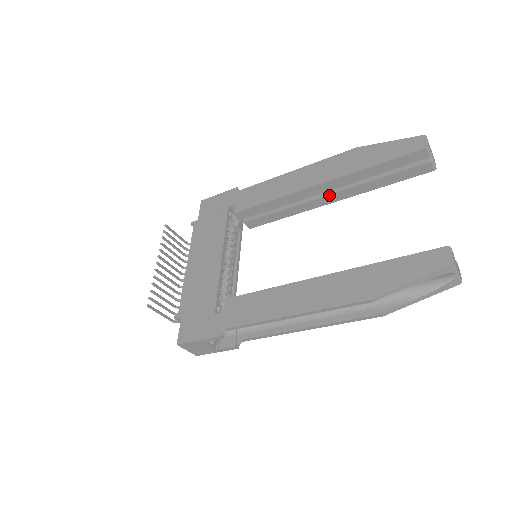
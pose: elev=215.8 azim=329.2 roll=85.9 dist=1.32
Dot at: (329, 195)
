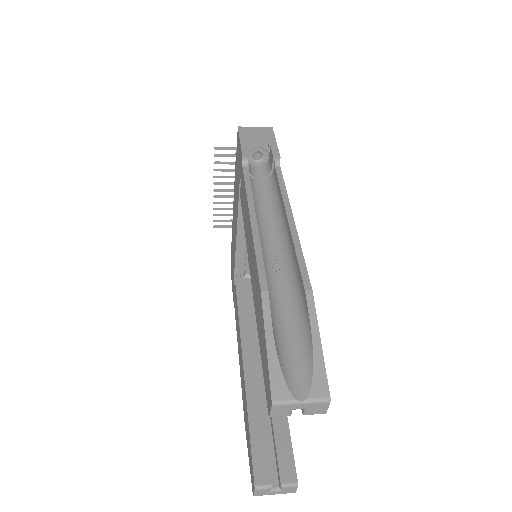
Dot at: occluded
